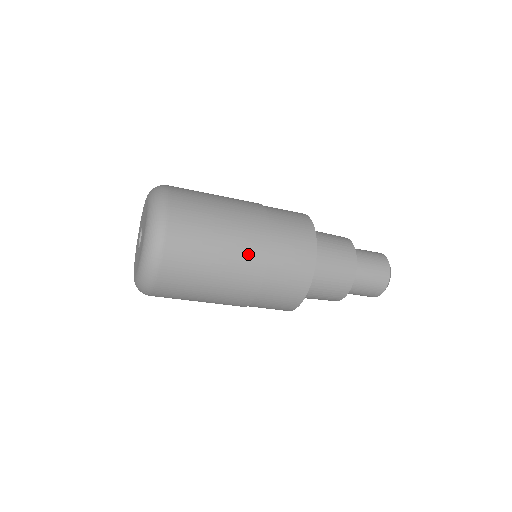
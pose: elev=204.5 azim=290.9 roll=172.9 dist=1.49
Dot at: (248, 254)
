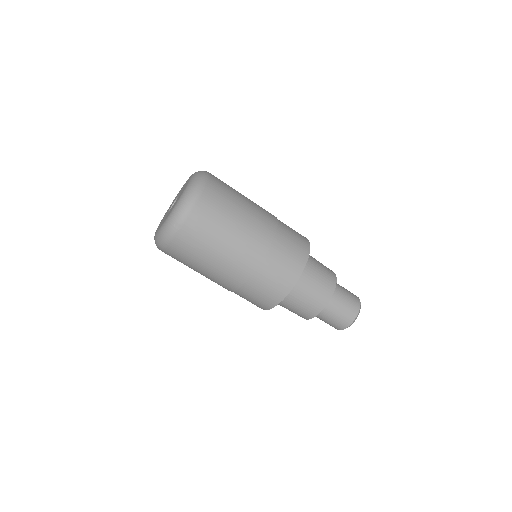
Dot at: (263, 219)
